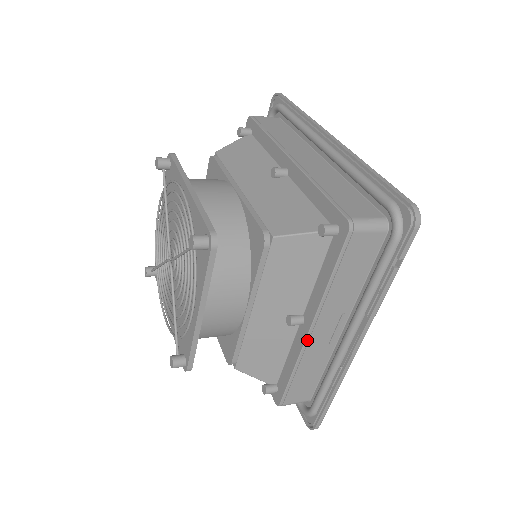
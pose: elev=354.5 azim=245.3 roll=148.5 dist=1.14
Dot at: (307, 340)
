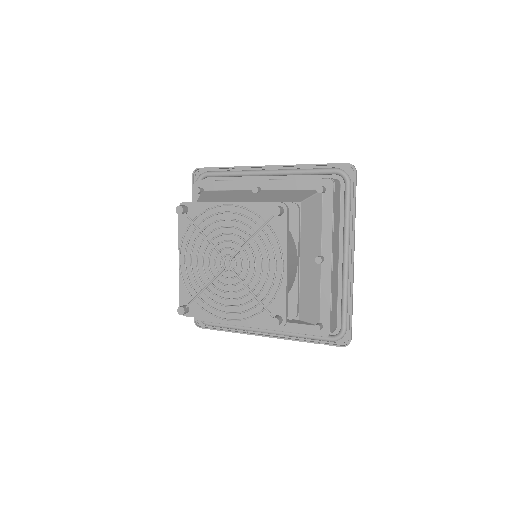
Dot at: (251, 327)
